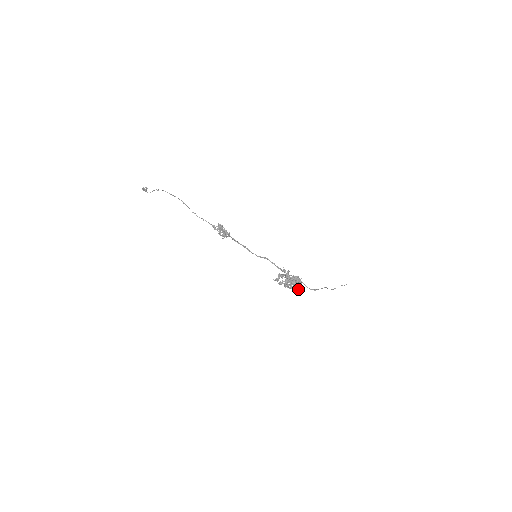
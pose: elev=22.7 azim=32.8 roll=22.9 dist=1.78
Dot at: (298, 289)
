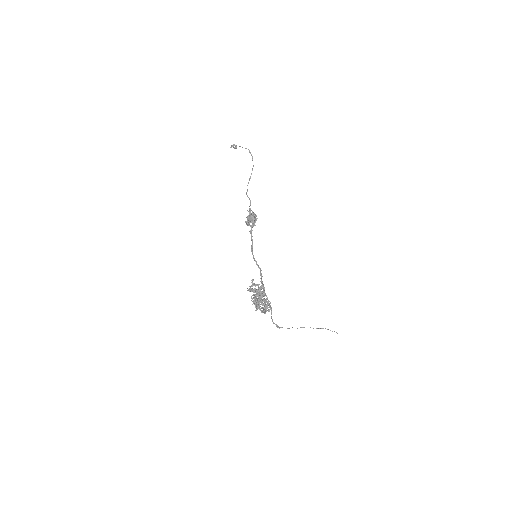
Dot at: occluded
